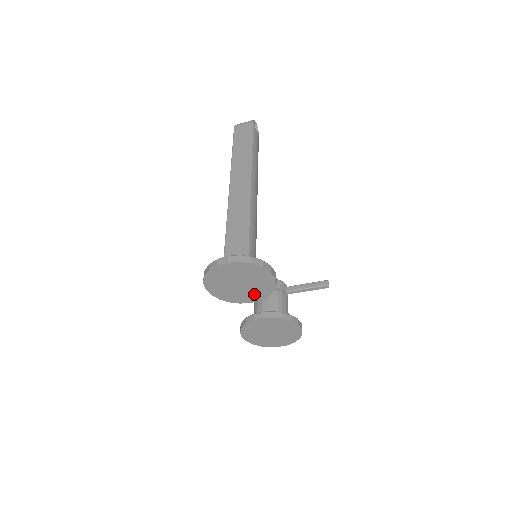
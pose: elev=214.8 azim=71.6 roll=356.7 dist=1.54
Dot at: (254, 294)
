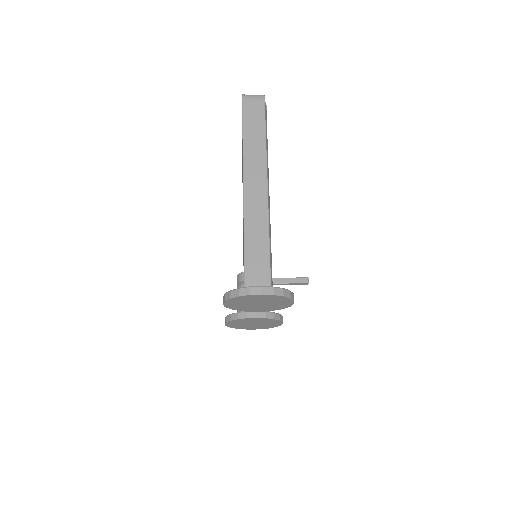
Dot at: (265, 308)
